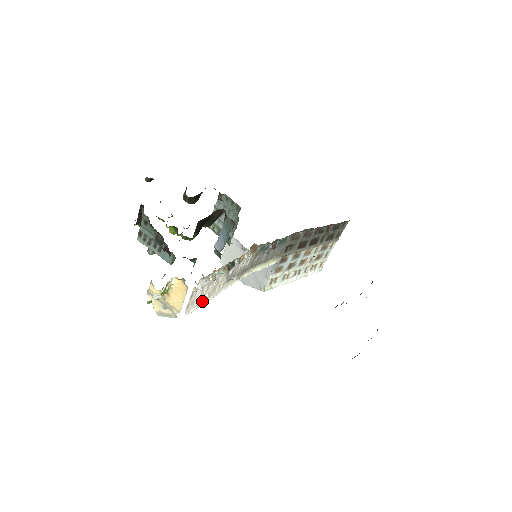
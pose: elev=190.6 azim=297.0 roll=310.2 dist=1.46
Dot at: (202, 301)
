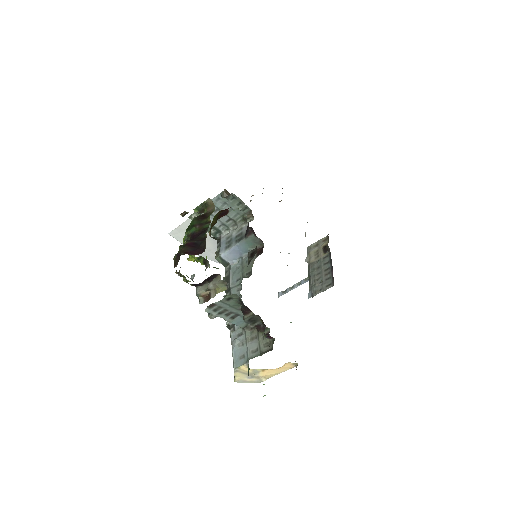
Dot at: occluded
